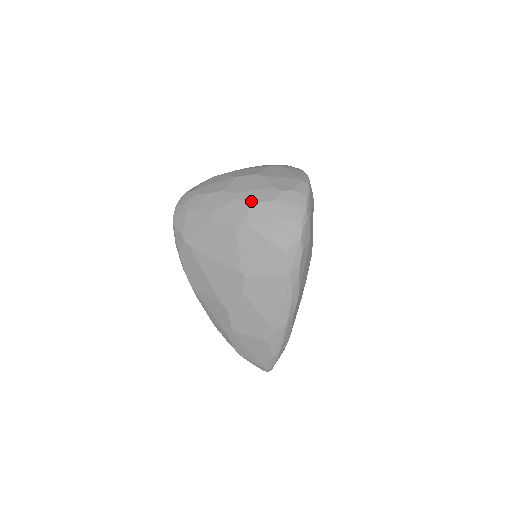
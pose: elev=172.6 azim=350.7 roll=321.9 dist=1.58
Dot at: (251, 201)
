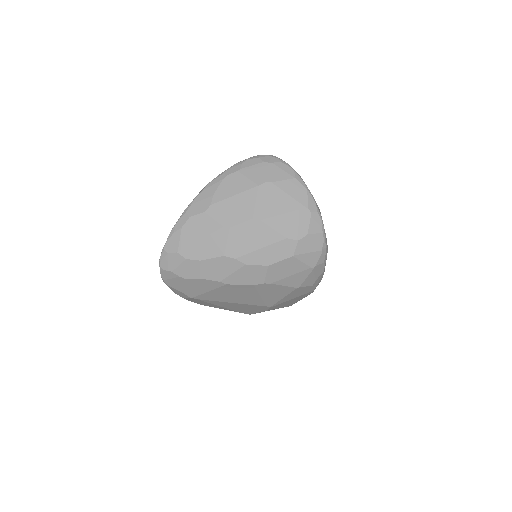
Dot at: (266, 264)
